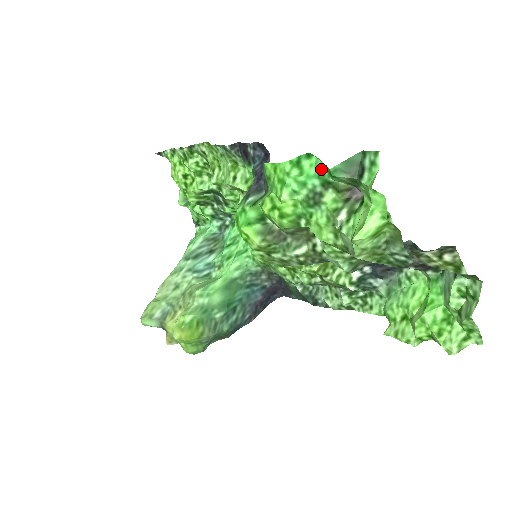
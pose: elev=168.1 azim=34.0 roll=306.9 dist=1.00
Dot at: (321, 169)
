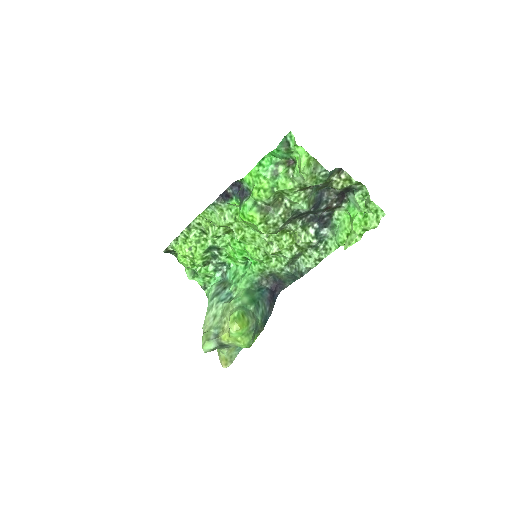
Dot at: (271, 160)
